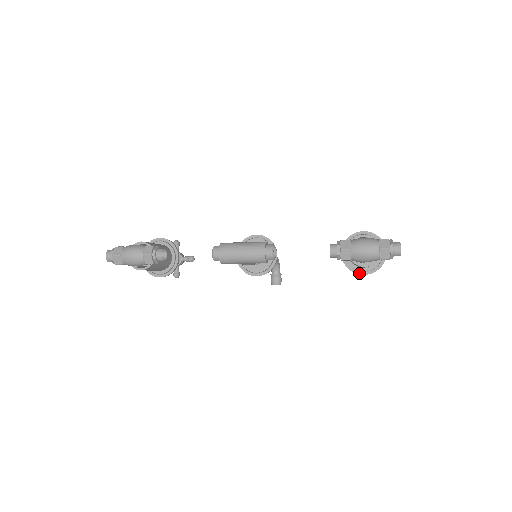
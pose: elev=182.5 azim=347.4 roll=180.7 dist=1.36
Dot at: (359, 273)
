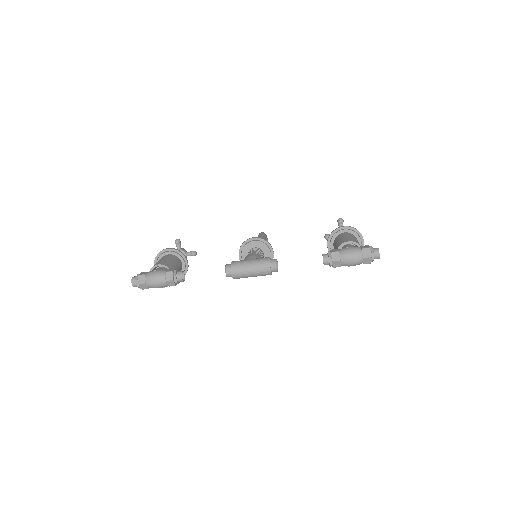
Dot at: occluded
